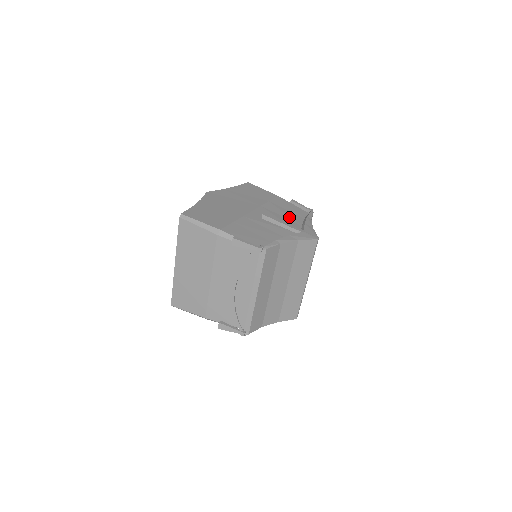
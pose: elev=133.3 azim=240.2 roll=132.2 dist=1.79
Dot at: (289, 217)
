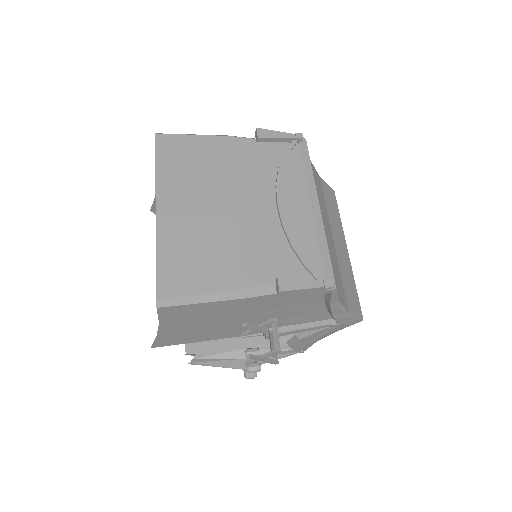
Dot at: occluded
